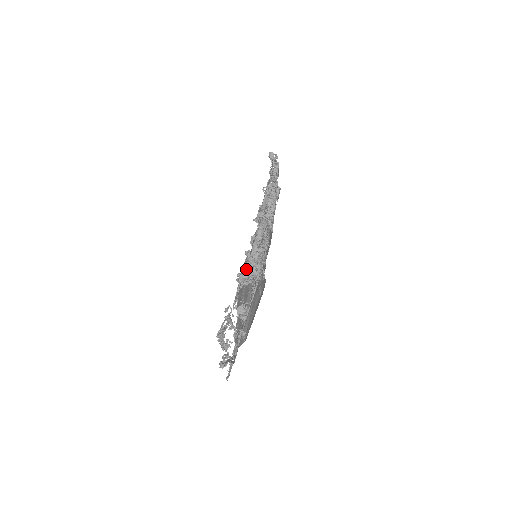
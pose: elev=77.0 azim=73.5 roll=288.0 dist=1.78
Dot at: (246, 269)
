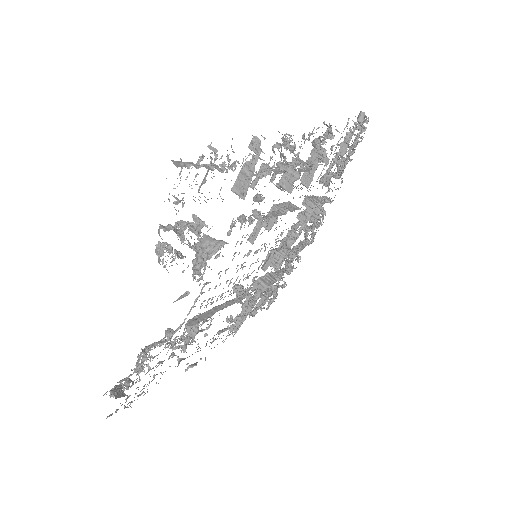
Dot at: (260, 279)
